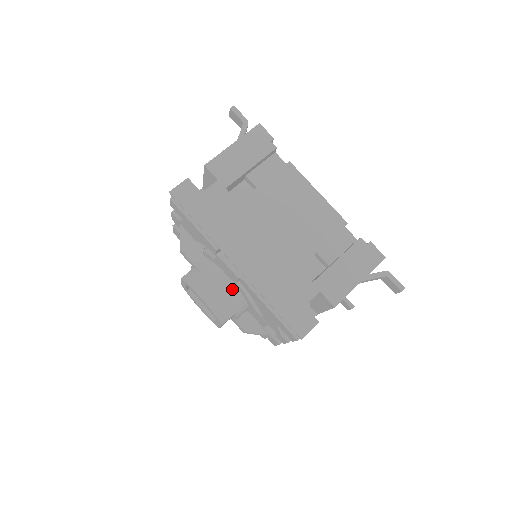
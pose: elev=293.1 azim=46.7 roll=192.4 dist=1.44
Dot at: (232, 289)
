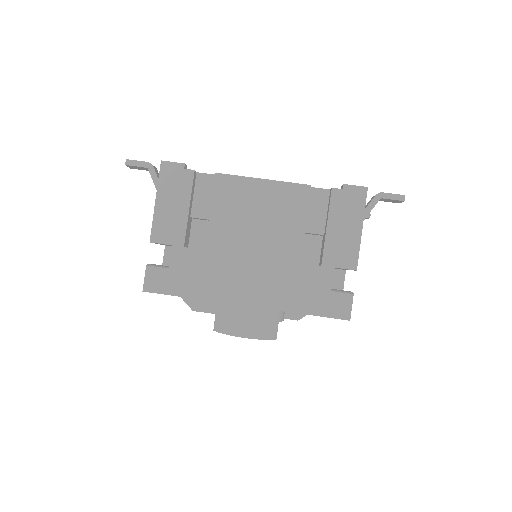
Dot at: (260, 309)
